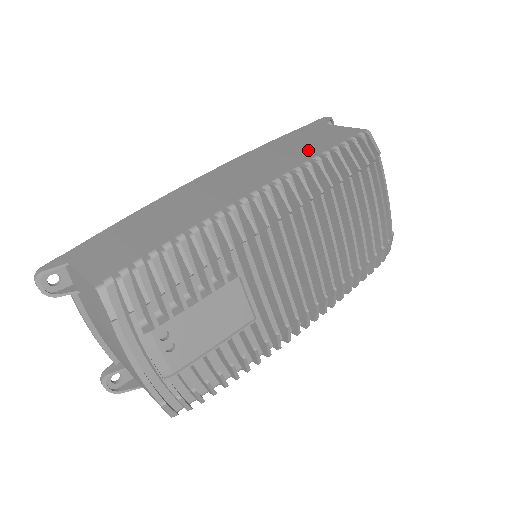
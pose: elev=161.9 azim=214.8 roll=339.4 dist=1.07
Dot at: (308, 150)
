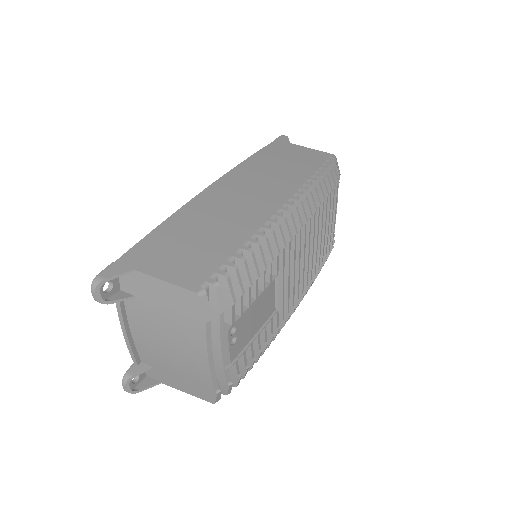
Dot at: (300, 168)
